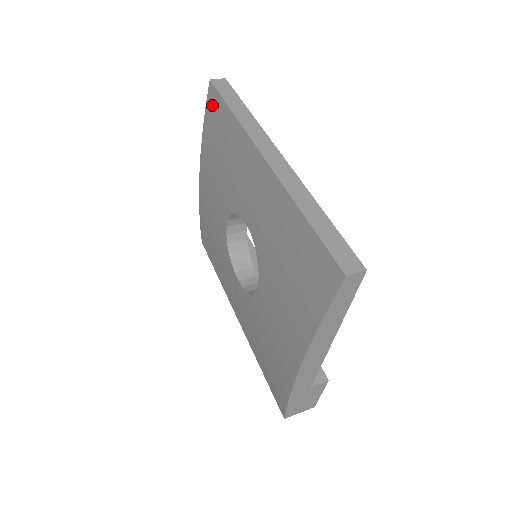
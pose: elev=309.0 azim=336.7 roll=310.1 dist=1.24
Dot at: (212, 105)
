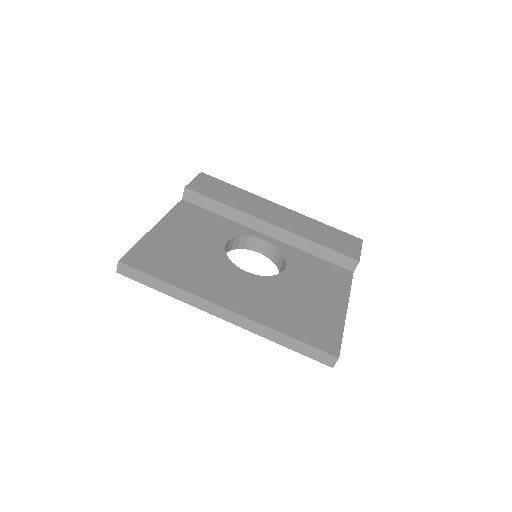
Dot at: occluded
